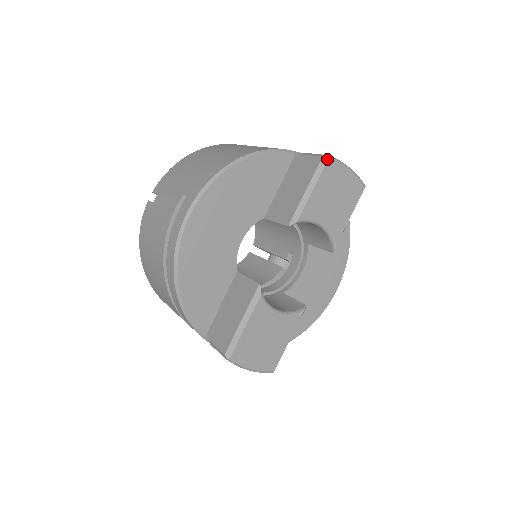
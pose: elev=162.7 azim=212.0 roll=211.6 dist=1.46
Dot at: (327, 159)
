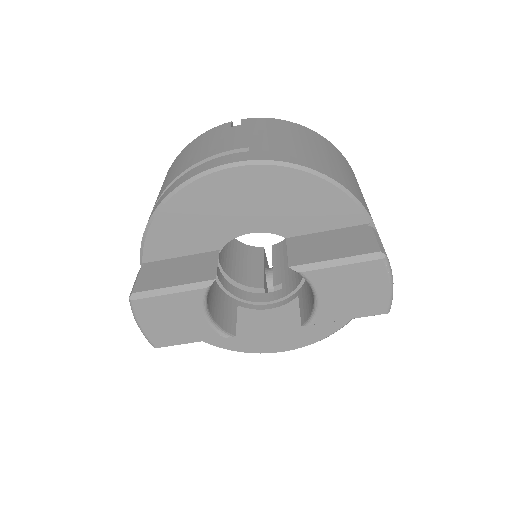
Dot at: (382, 257)
